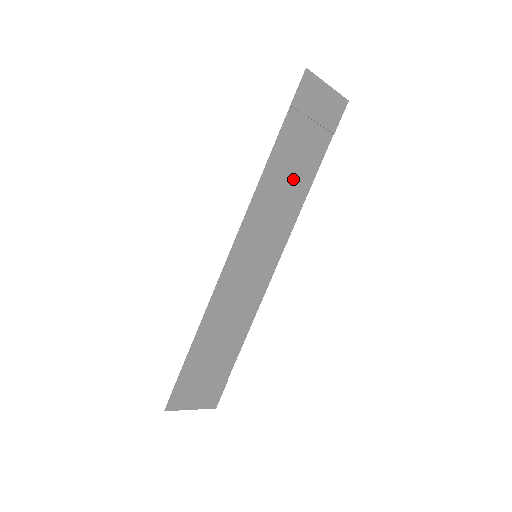
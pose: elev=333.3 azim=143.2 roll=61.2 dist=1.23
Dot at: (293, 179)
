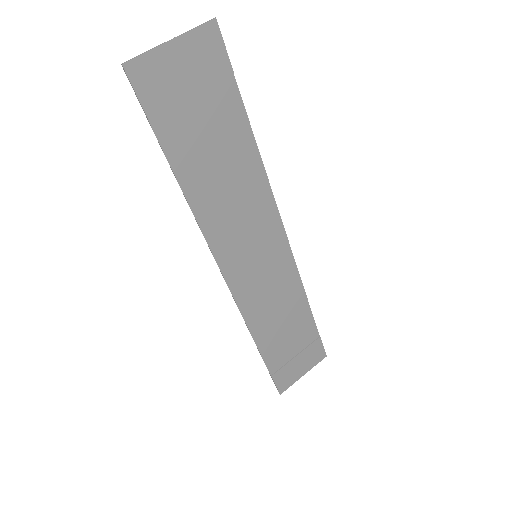
Dot at: (229, 167)
